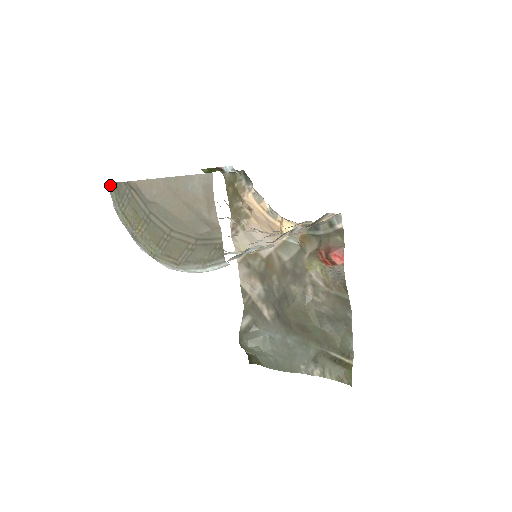
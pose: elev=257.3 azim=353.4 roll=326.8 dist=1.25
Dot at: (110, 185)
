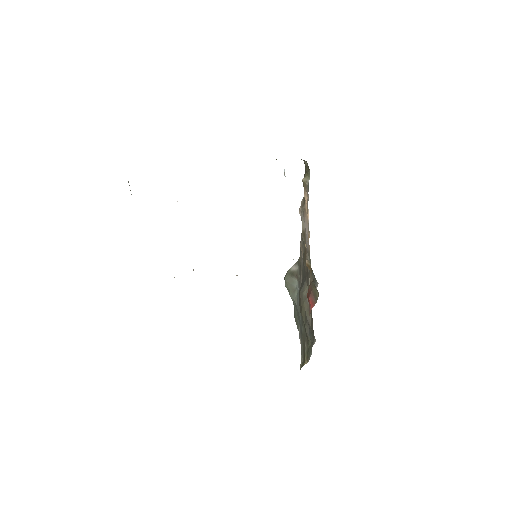
Dot at: occluded
